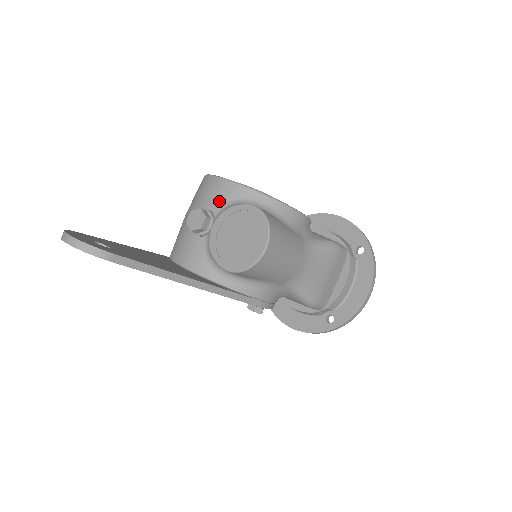
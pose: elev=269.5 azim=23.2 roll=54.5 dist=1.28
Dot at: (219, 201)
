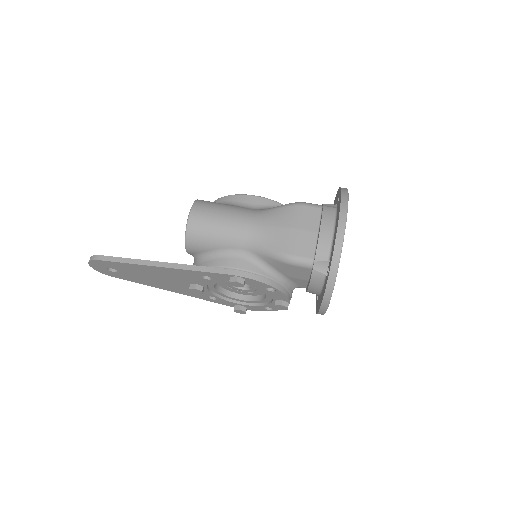
Dot at: occluded
